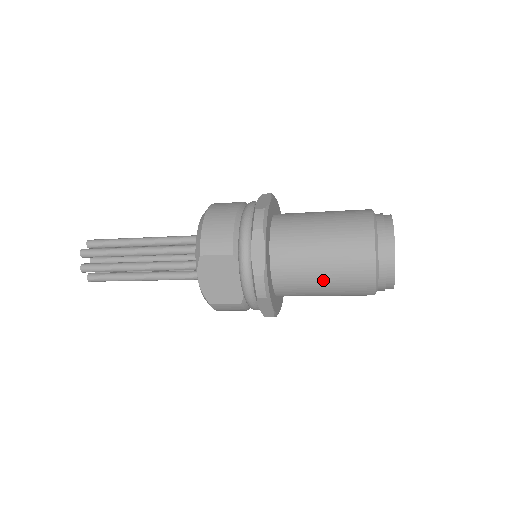
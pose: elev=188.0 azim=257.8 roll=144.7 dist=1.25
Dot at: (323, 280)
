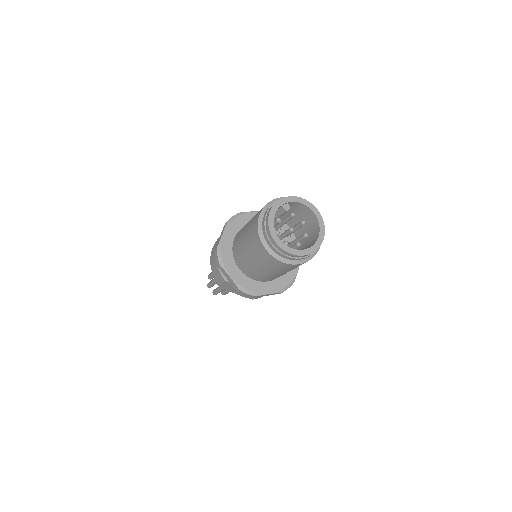
Dot at: (270, 272)
